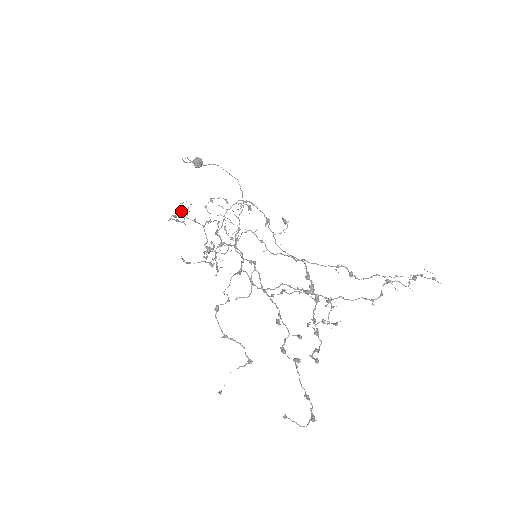
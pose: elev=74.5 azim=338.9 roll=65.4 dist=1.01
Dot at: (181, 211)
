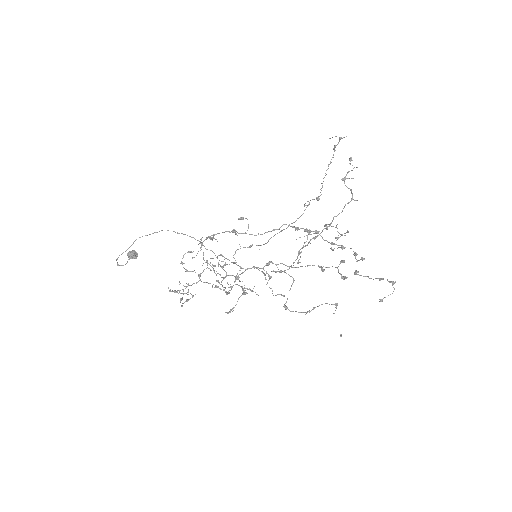
Dot at: (180, 293)
